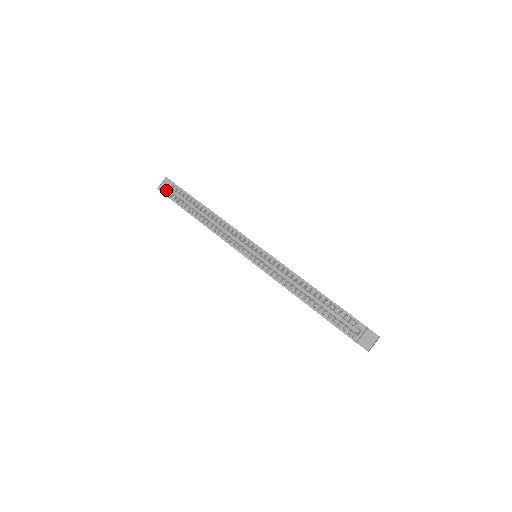
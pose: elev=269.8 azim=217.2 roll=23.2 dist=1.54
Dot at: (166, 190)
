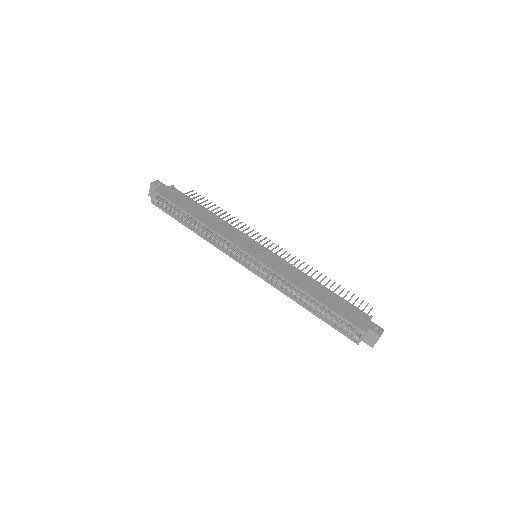
Dot at: (155, 201)
